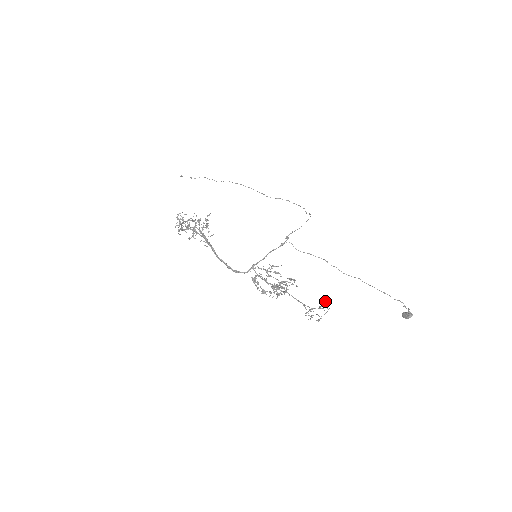
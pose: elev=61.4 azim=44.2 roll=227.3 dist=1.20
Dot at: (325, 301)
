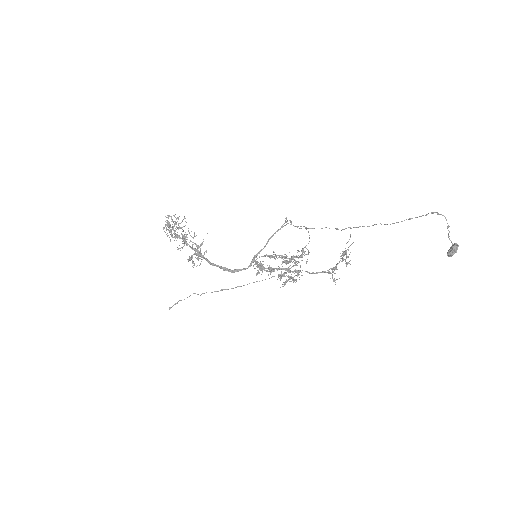
Dot at: (348, 262)
